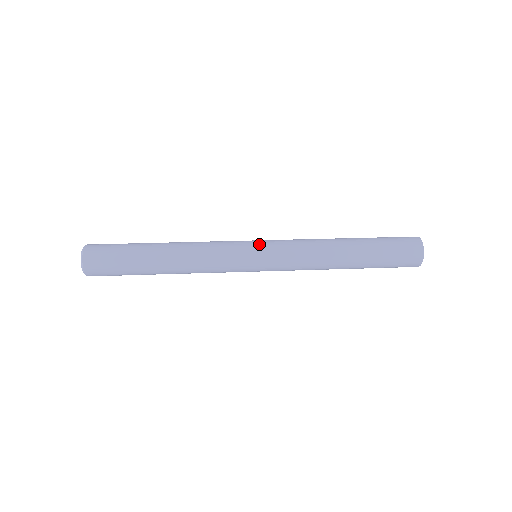
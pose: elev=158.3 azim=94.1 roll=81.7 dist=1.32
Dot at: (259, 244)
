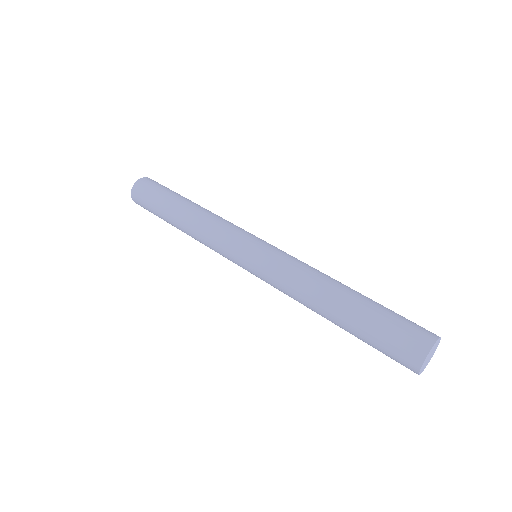
Dot at: (249, 256)
